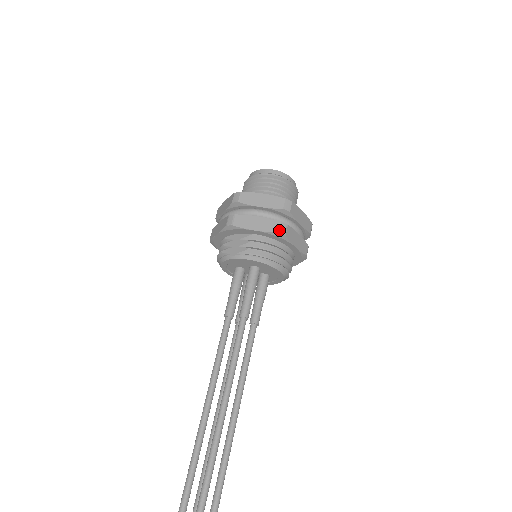
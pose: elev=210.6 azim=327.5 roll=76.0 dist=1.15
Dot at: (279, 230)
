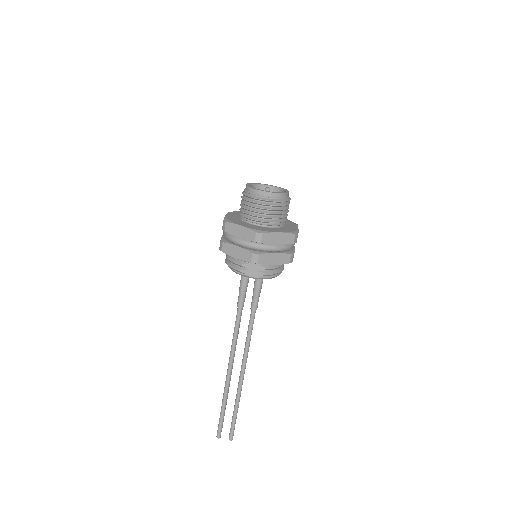
Dot at: (290, 261)
